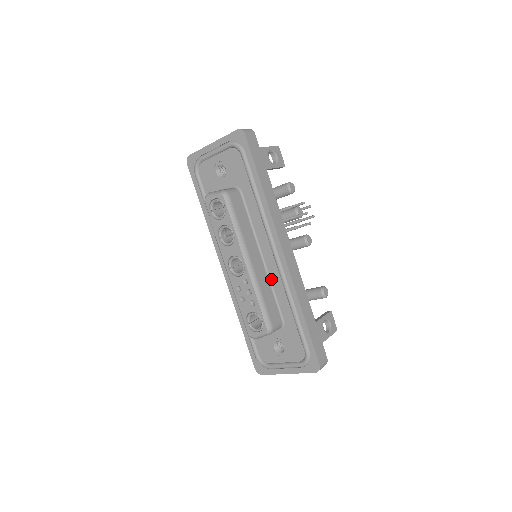
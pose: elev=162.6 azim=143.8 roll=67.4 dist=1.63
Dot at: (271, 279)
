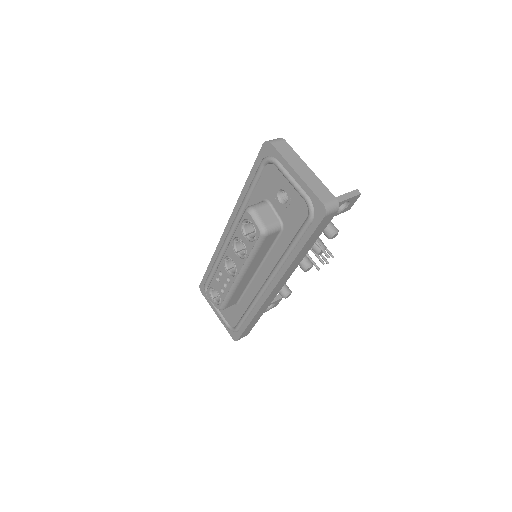
Dot at: (251, 284)
